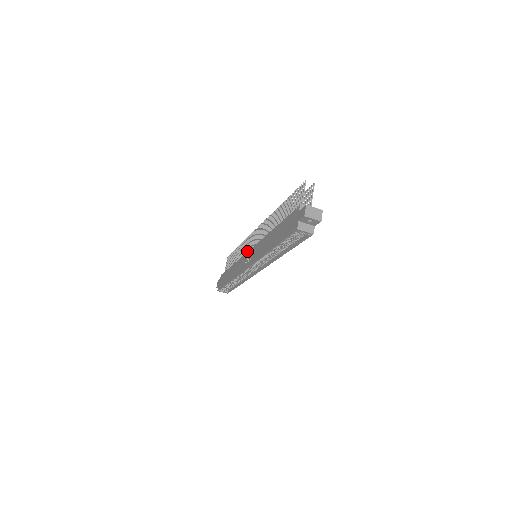
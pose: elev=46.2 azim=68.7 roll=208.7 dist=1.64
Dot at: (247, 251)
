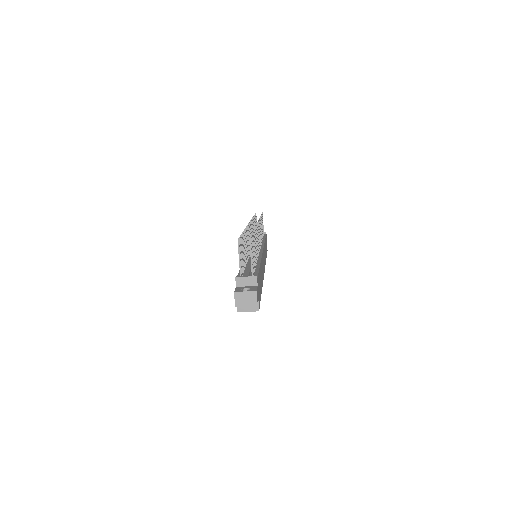
Dot at: occluded
